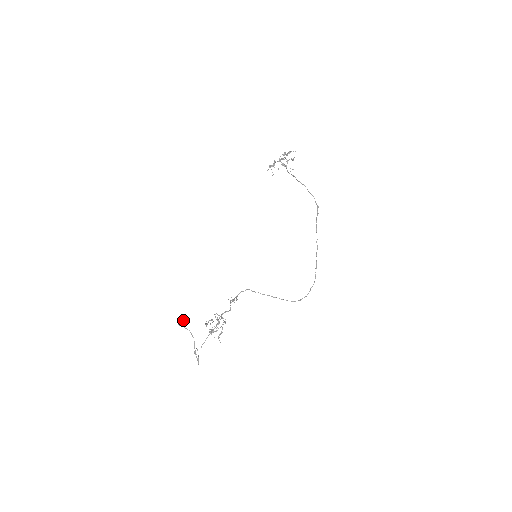
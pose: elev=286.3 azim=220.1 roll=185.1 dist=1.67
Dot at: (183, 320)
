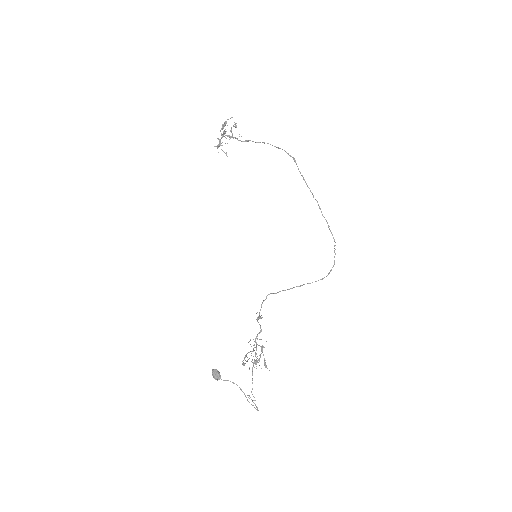
Dot at: (217, 374)
